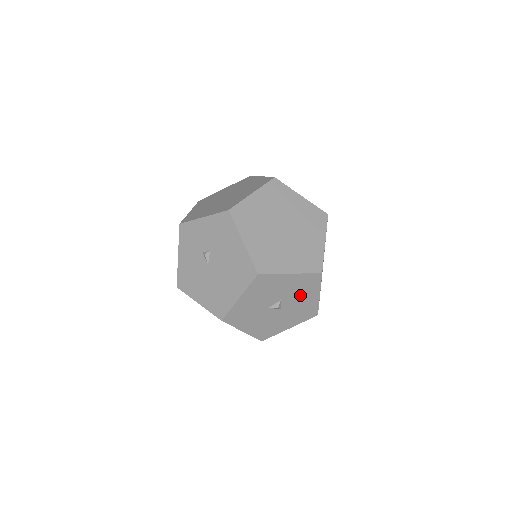
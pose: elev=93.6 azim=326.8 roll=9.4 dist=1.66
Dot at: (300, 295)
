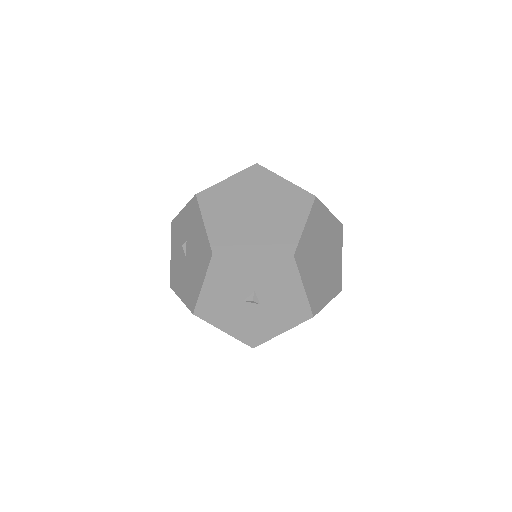
Dot at: (277, 286)
